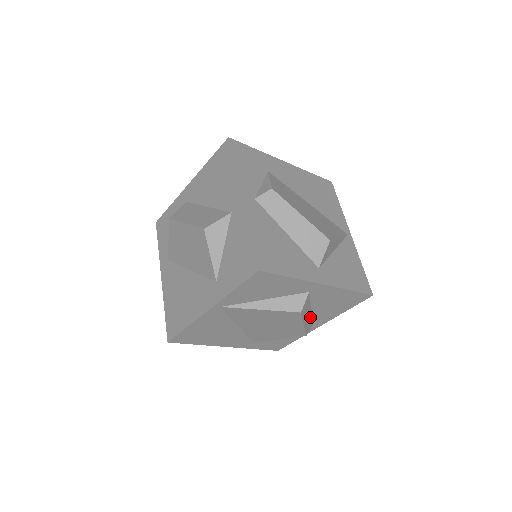
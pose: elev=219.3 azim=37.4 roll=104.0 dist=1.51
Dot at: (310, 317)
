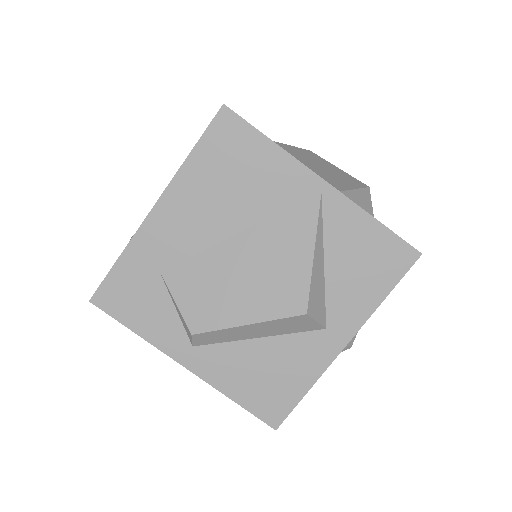
Dot at: occluded
